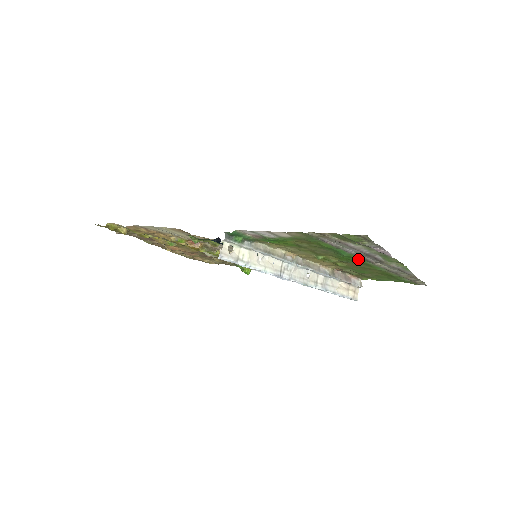
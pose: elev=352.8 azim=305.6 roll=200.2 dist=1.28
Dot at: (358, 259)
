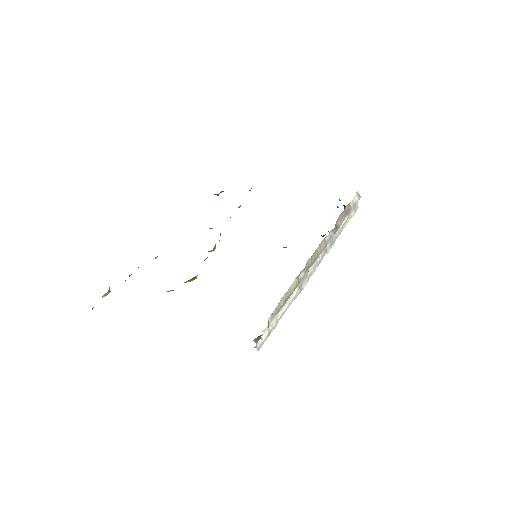
Dot at: occluded
